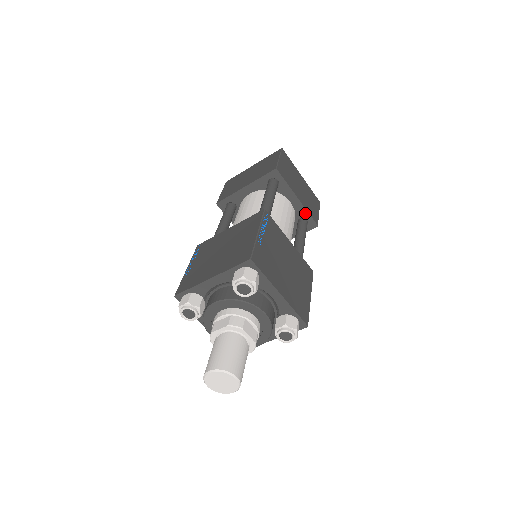
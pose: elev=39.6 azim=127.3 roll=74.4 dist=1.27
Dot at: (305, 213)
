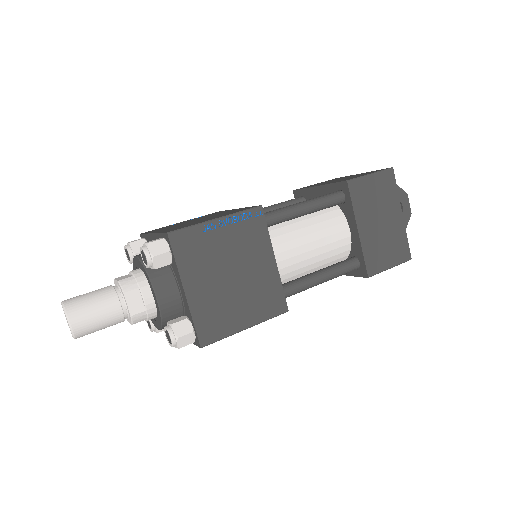
Dot at: (360, 253)
